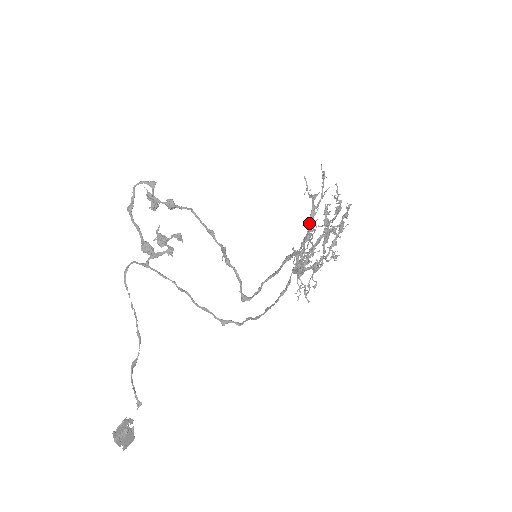
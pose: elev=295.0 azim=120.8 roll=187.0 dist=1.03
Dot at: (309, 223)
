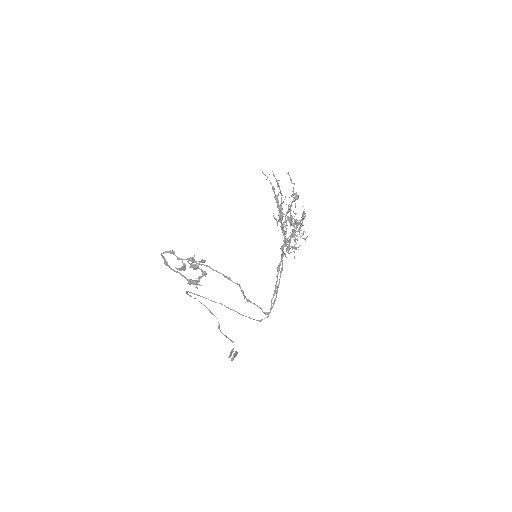
Dot at: (278, 200)
